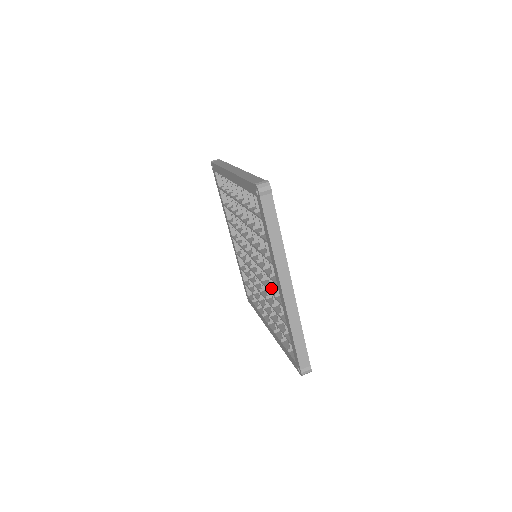
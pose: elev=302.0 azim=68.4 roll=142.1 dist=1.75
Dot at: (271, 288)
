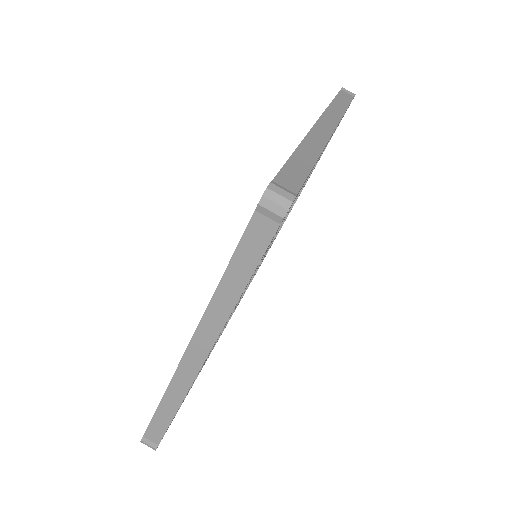
Dot at: occluded
